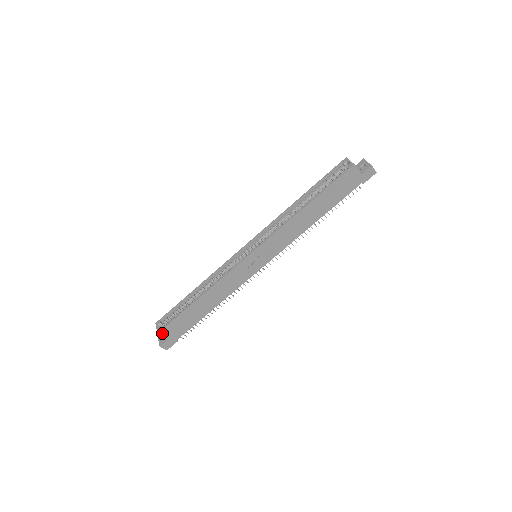
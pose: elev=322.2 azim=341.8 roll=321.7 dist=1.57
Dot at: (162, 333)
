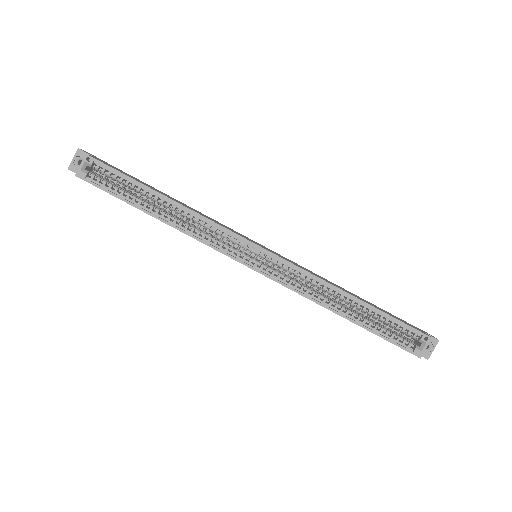
Dot at: (82, 178)
